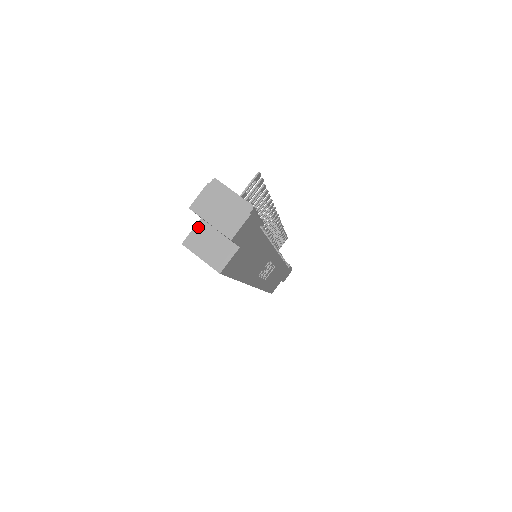
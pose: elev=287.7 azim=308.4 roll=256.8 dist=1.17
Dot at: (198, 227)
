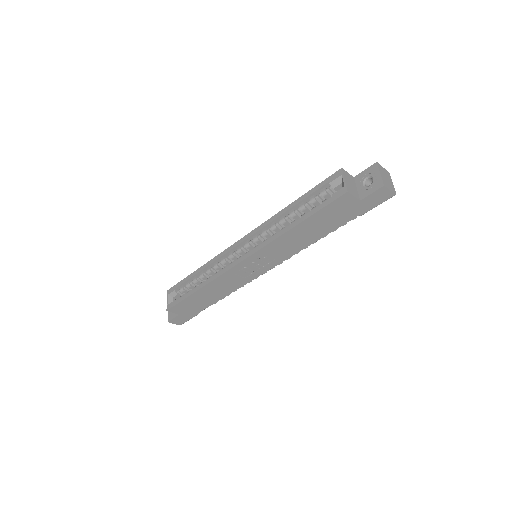
Dot at: (351, 176)
